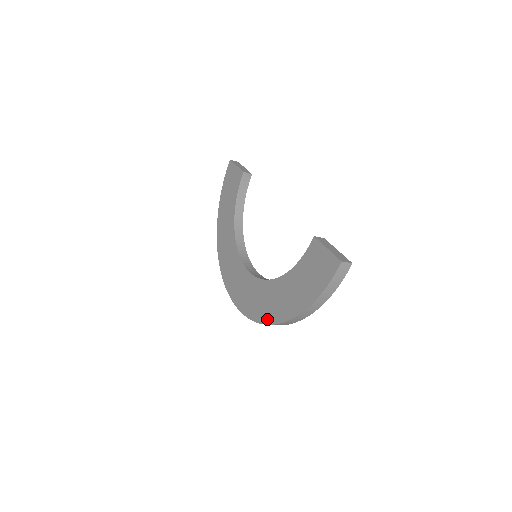
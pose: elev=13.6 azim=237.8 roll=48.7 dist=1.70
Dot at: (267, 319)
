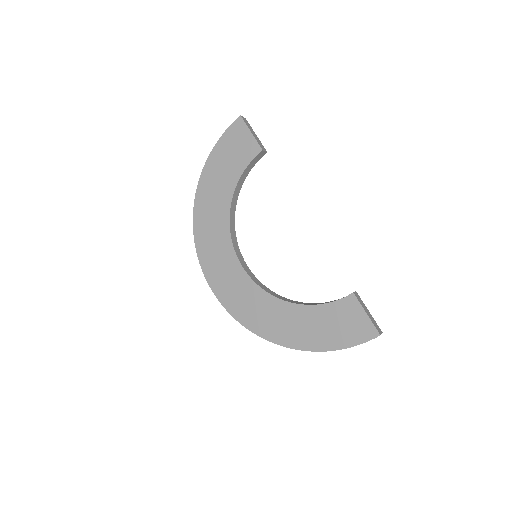
Dot at: (263, 333)
